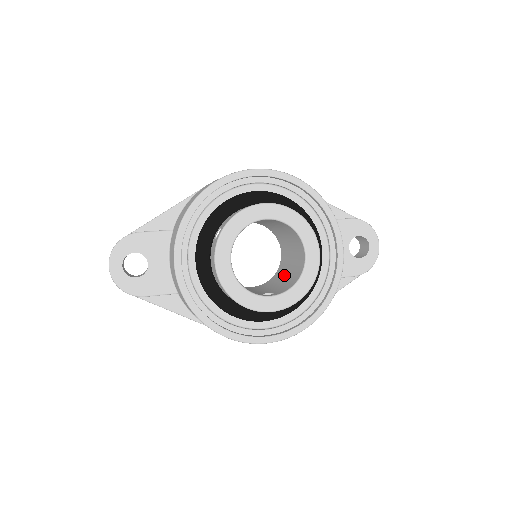
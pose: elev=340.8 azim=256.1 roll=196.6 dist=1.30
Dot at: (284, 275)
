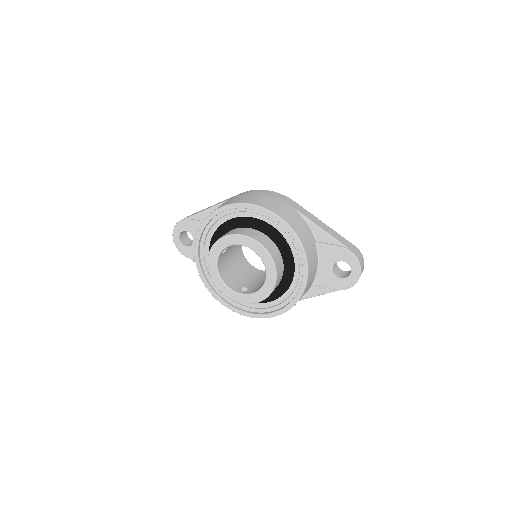
Dot at: occluded
